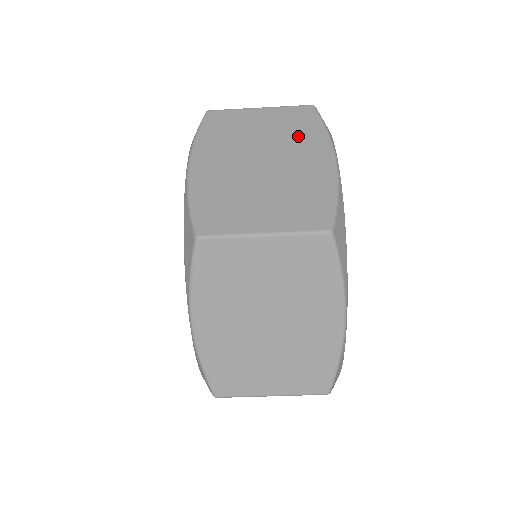
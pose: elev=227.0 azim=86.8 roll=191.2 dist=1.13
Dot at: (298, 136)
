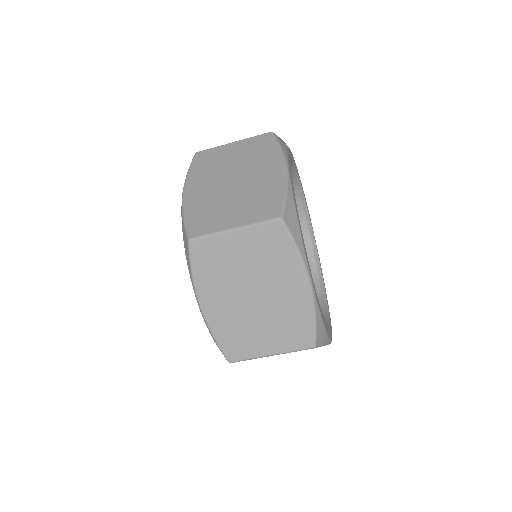
Dot at: (259, 157)
